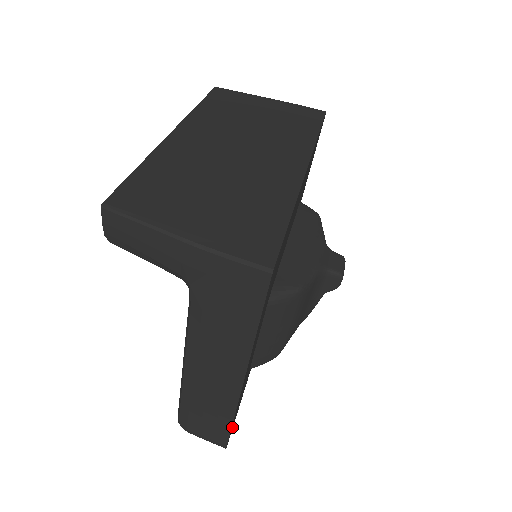
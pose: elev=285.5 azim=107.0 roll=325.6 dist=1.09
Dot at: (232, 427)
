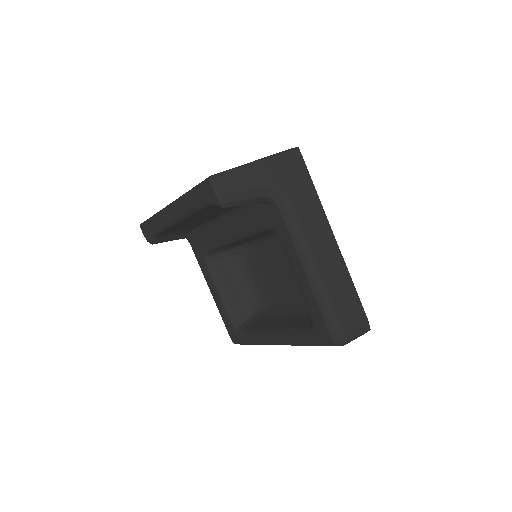
Dot at: occluded
